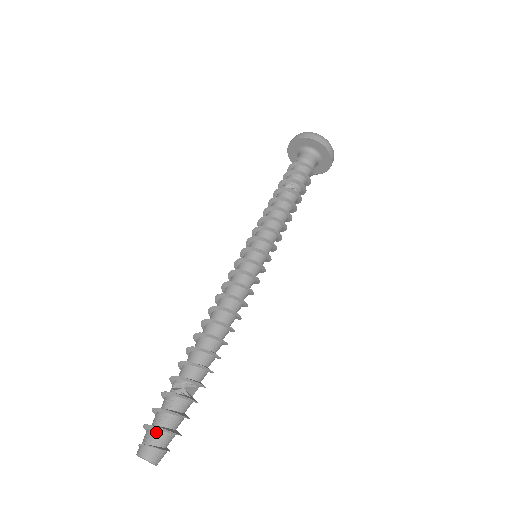
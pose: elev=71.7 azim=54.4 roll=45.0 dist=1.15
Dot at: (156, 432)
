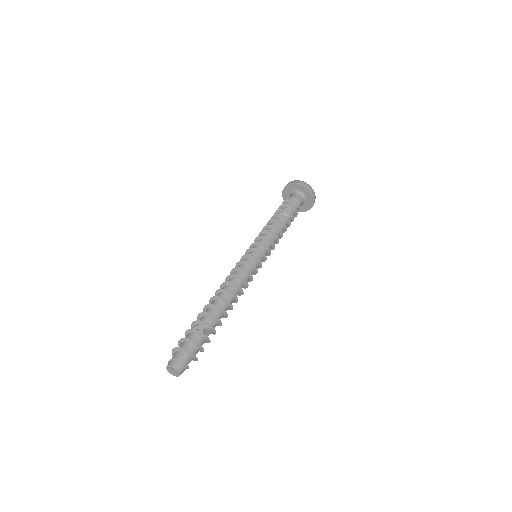
Dot at: (182, 352)
